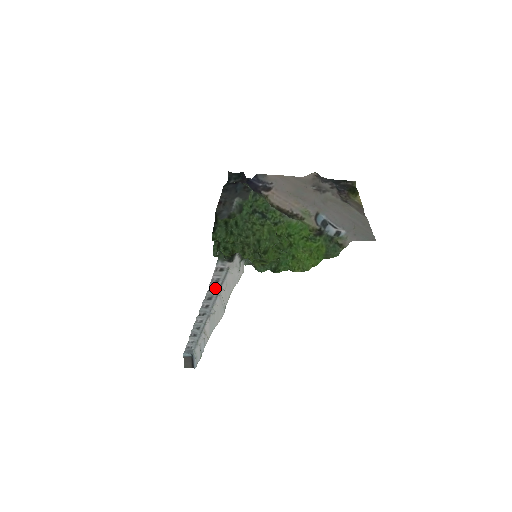
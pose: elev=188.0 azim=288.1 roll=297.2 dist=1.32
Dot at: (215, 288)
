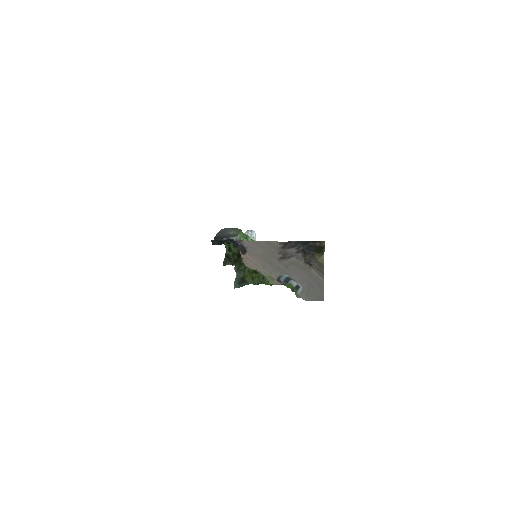
Dot at: occluded
